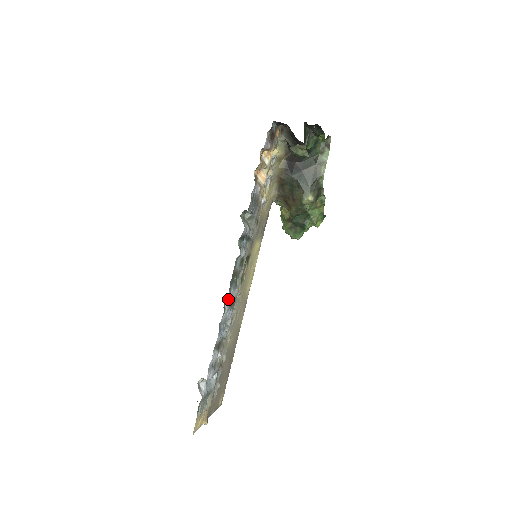
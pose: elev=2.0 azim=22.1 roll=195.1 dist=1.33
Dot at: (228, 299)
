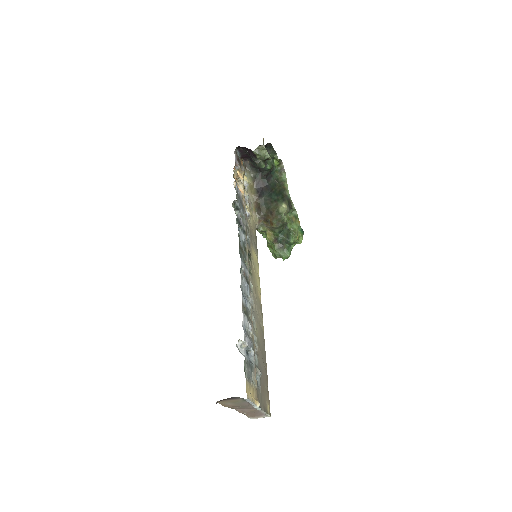
Dot at: (242, 270)
